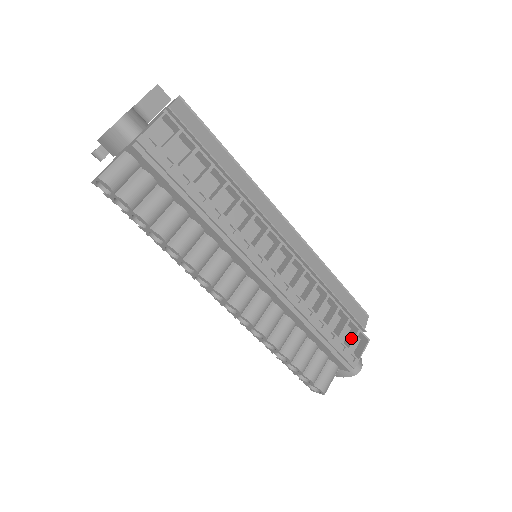
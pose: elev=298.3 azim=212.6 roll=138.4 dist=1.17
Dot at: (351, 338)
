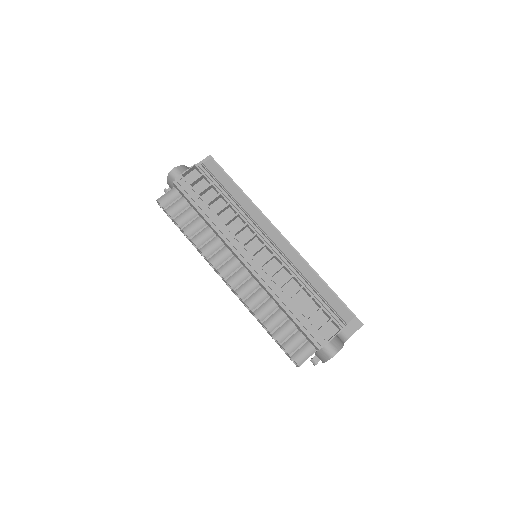
Dot at: (324, 324)
